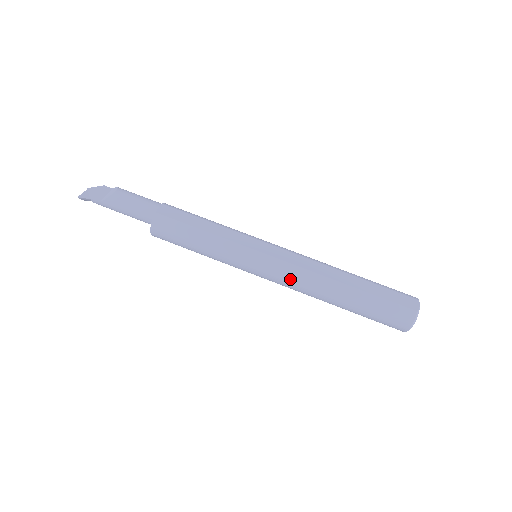
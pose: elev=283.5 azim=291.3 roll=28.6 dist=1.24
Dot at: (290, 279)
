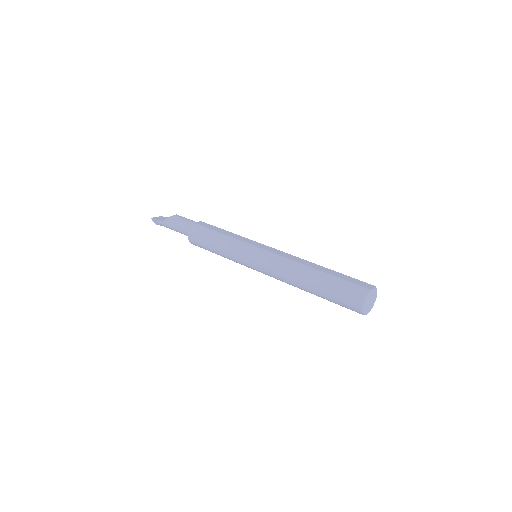
Dot at: (274, 265)
